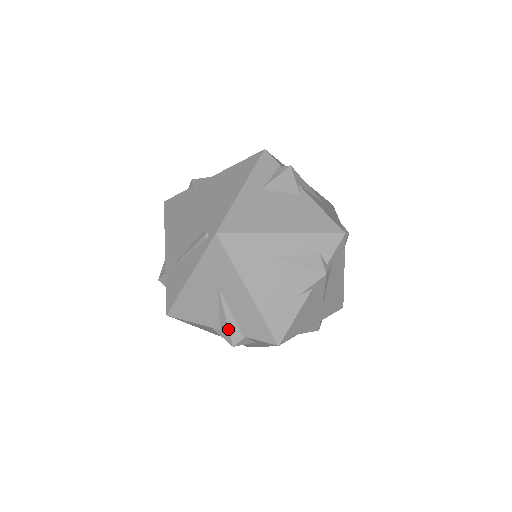
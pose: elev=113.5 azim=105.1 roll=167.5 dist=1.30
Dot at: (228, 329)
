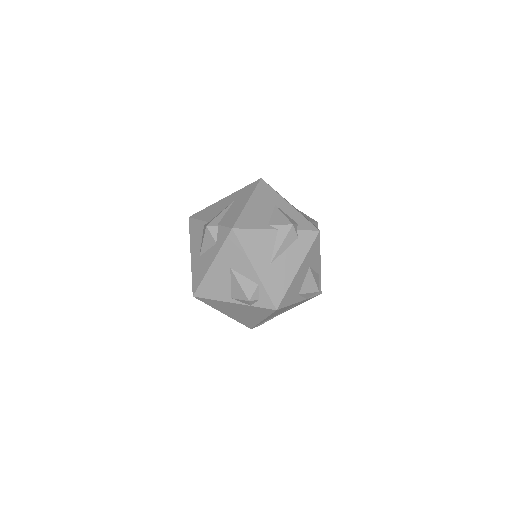
Dot at: (215, 218)
